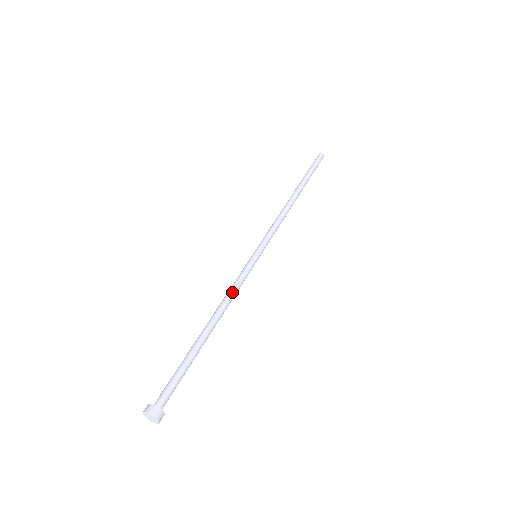
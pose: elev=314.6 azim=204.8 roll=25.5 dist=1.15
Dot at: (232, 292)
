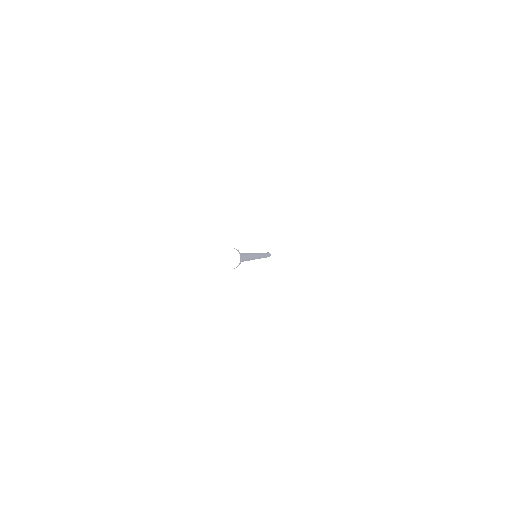
Dot at: occluded
